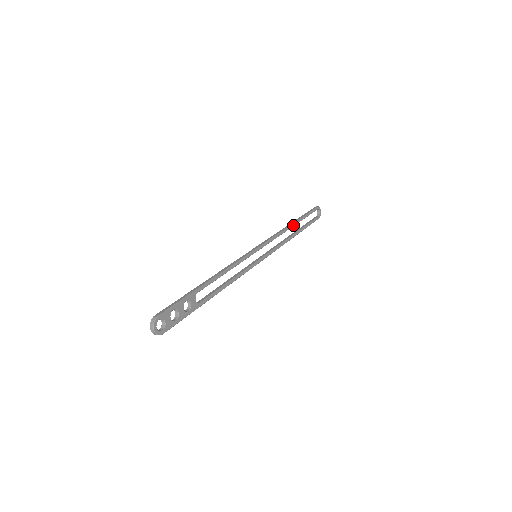
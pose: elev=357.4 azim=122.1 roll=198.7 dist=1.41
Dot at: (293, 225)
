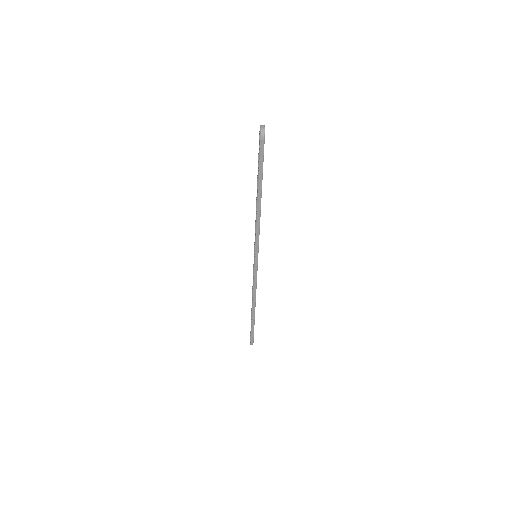
Dot at: occluded
